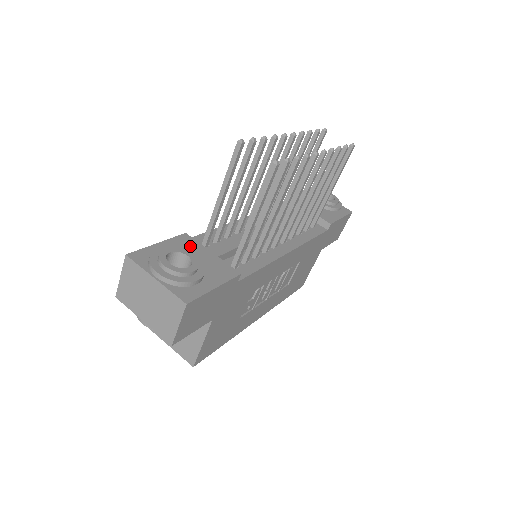
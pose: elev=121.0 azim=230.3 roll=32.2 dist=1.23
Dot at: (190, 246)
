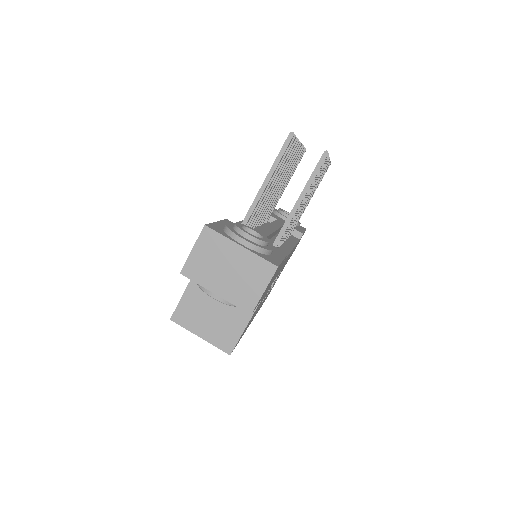
Dot at: occluded
